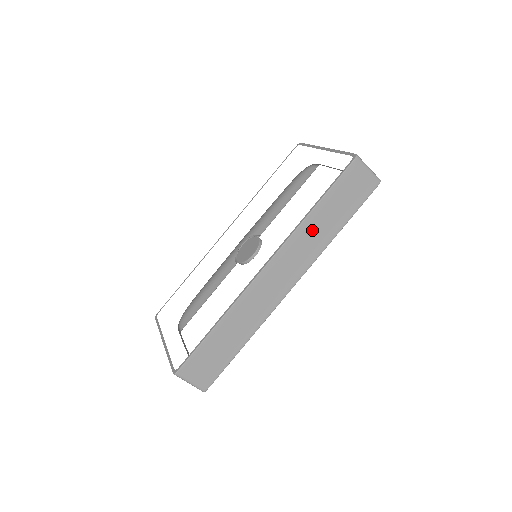
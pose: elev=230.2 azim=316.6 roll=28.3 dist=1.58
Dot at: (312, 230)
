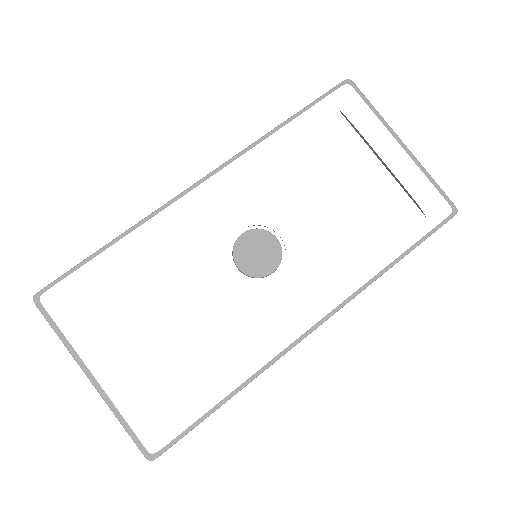
Dot at: occluded
